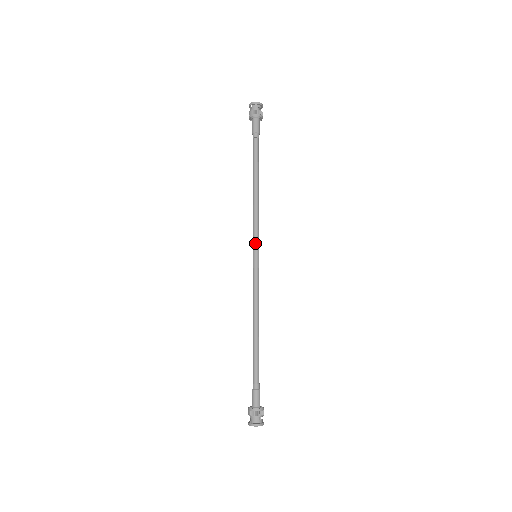
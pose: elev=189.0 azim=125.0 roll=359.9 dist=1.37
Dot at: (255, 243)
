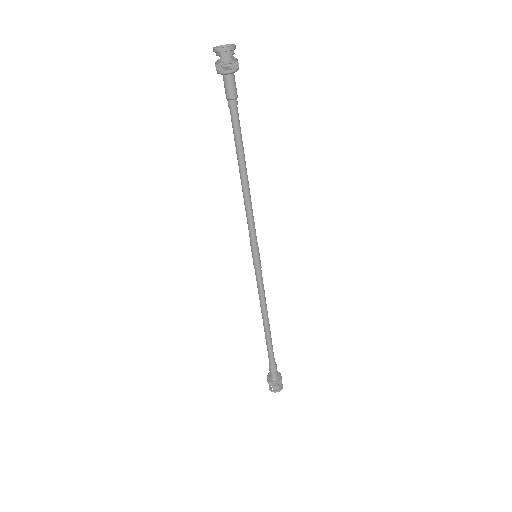
Dot at: (254, 245)
